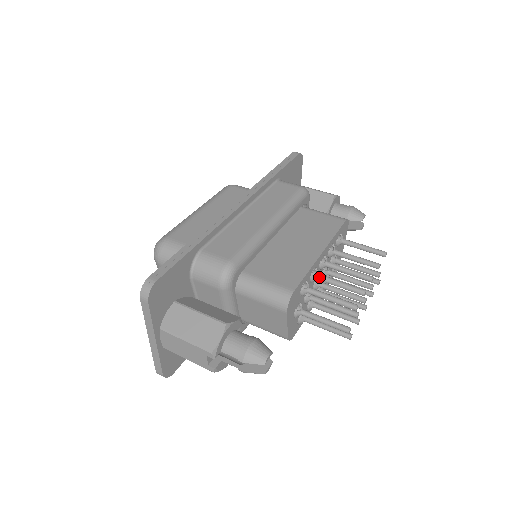
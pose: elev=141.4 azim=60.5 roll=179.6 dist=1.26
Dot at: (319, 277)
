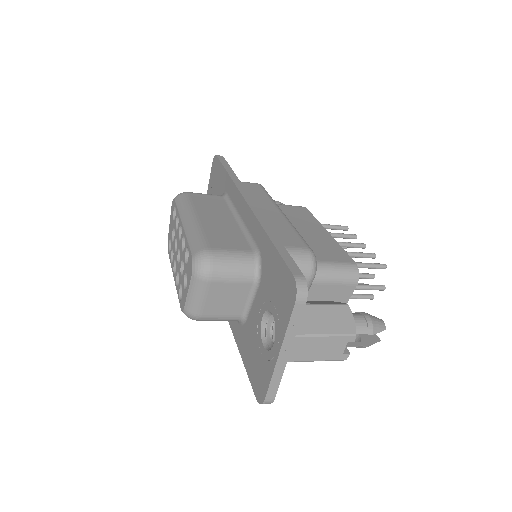
Dot at: occluded
